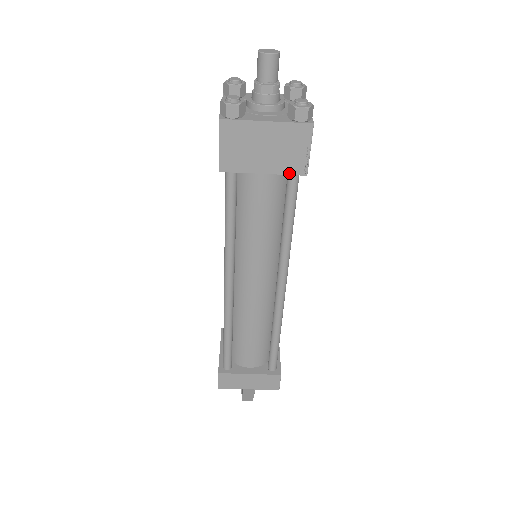
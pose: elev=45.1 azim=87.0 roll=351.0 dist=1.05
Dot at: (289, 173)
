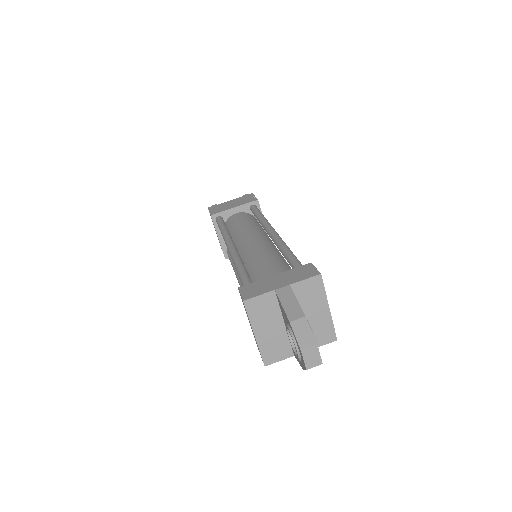
Dot at: (248, 203)
